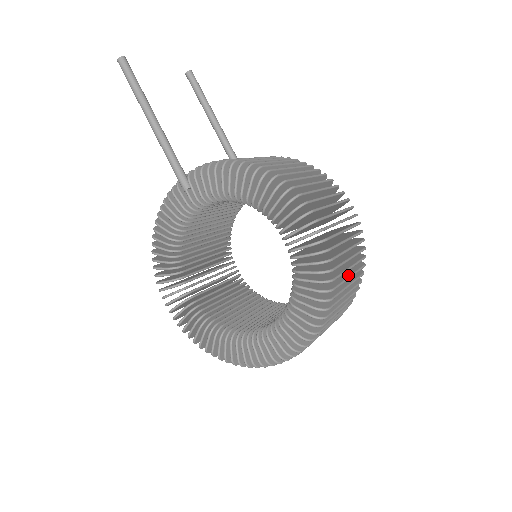
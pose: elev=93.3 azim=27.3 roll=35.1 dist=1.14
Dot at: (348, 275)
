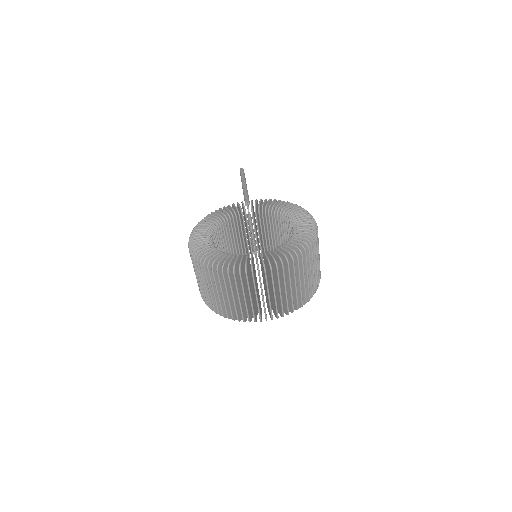
Dot at: (313, 268)
